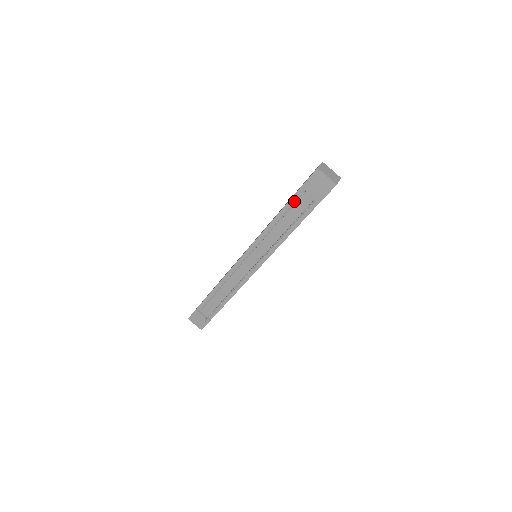
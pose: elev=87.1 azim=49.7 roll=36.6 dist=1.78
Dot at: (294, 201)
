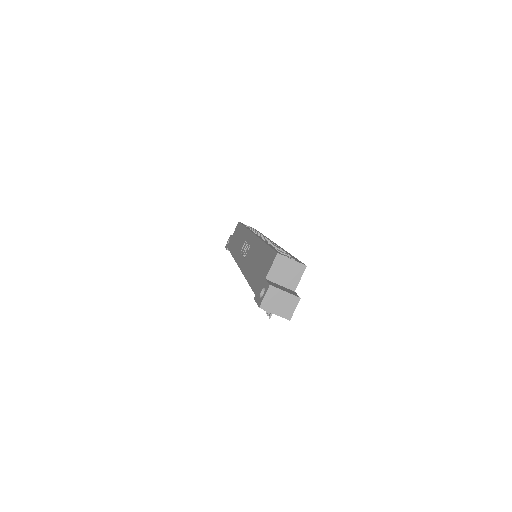
Dot at: occluded
